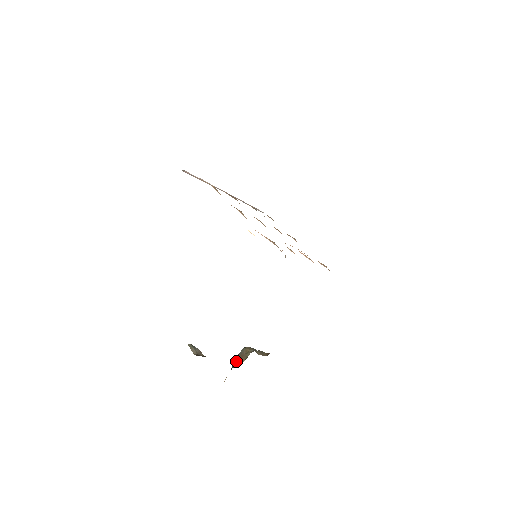
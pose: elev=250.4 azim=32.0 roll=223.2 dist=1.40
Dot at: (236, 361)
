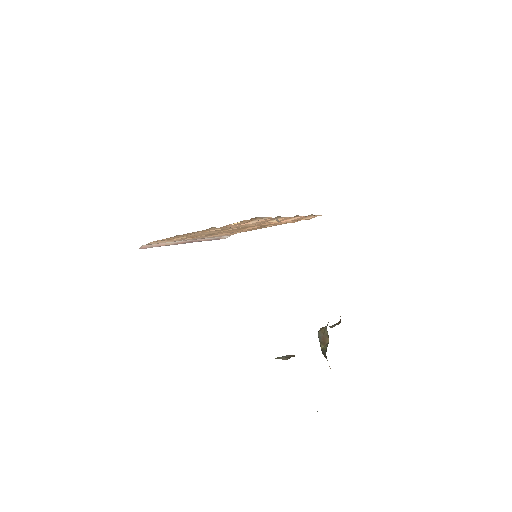
Dot at: (323, 348)
